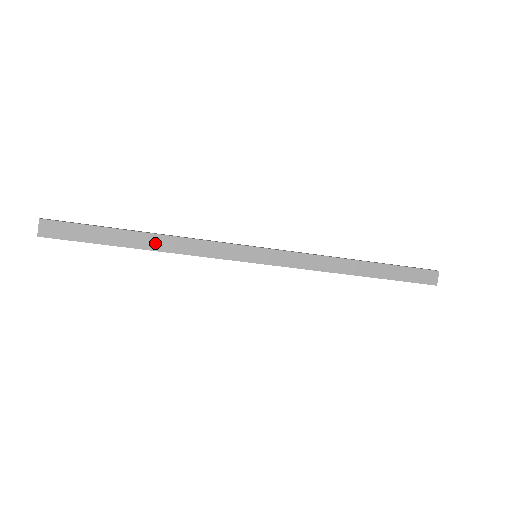
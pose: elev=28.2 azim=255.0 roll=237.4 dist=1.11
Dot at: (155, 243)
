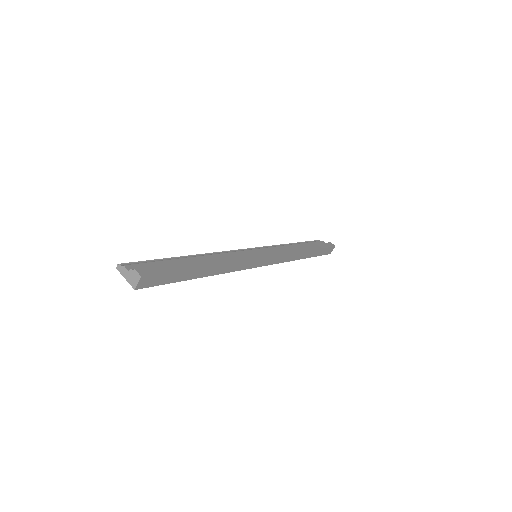
Dot at: (212, 271)
